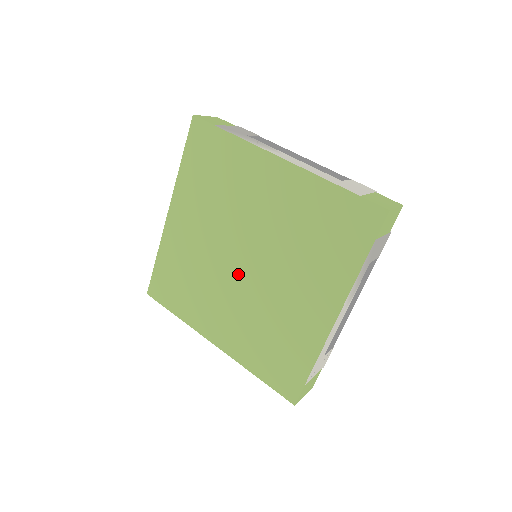
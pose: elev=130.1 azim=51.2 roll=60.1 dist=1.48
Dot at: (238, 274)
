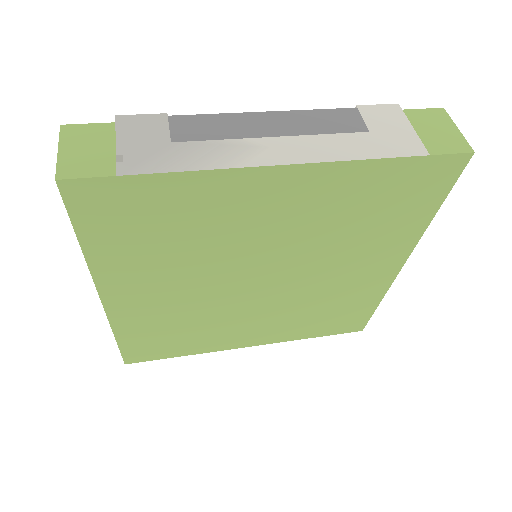
Dot at: (258, 294)
